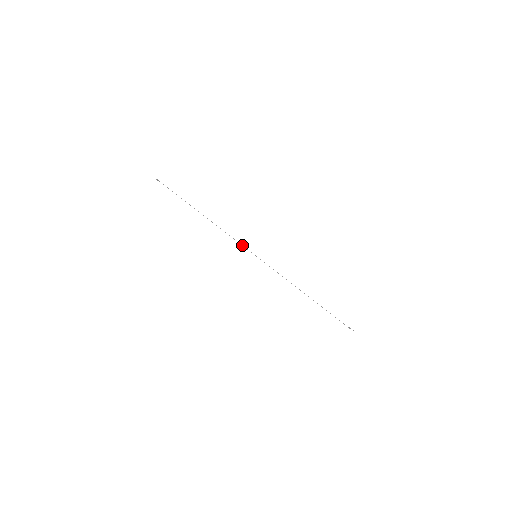
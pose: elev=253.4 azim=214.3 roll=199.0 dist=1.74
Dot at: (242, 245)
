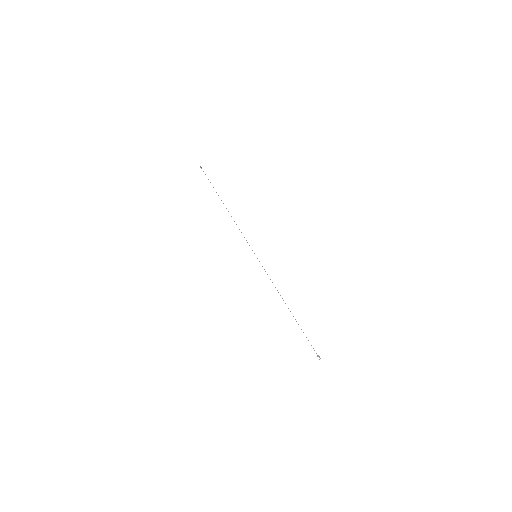
Dot at: occluded
